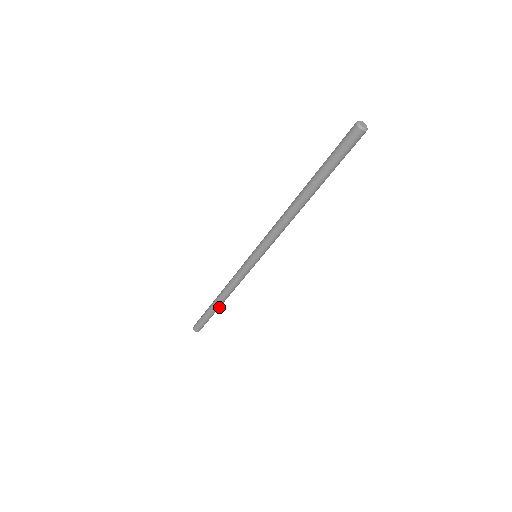
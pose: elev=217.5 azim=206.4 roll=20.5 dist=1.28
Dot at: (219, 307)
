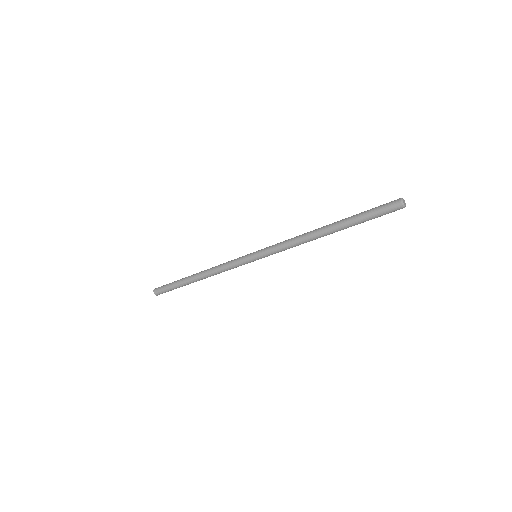
Dot at: occluded
